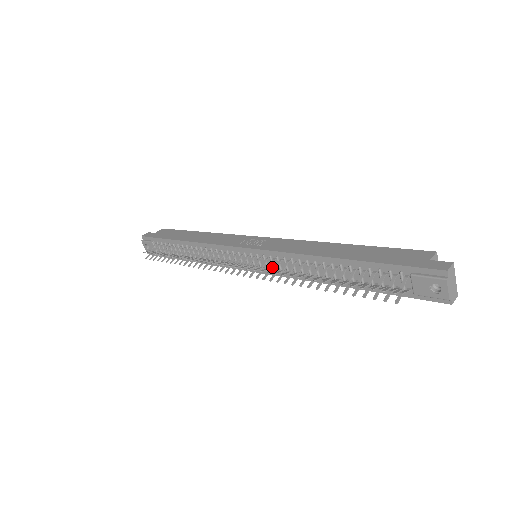
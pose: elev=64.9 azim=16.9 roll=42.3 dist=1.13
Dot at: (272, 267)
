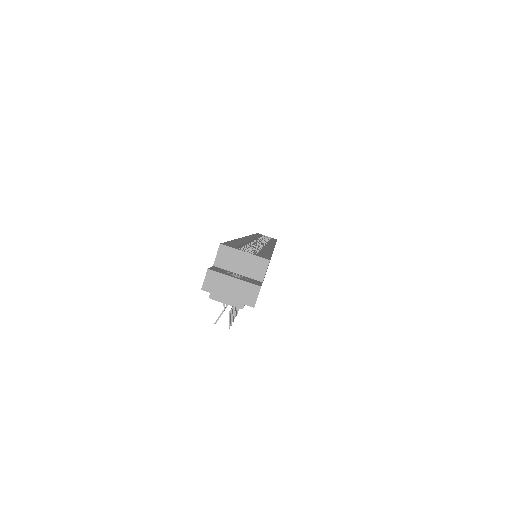
Dot at: occluded
